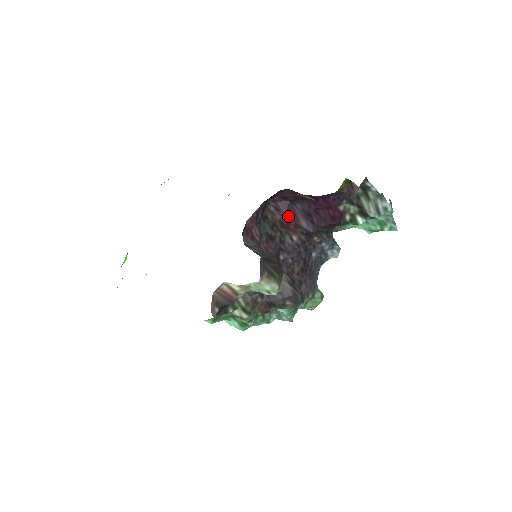
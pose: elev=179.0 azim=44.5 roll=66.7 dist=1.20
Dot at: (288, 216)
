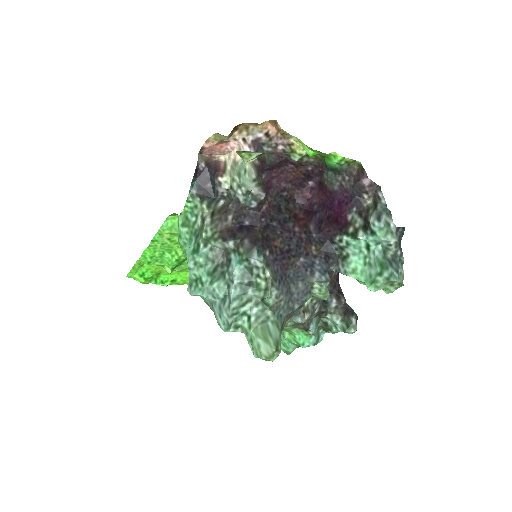
Dot at: (304, 217)
